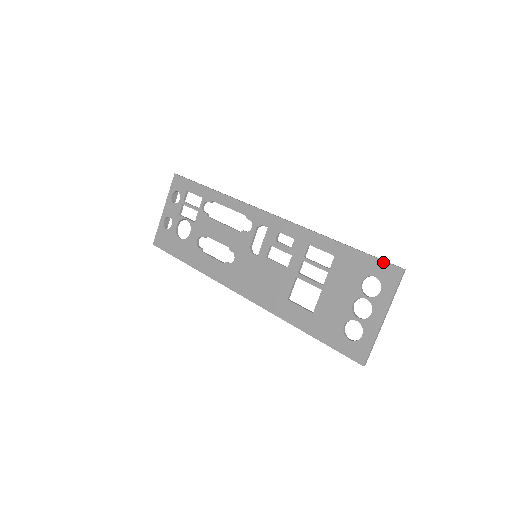
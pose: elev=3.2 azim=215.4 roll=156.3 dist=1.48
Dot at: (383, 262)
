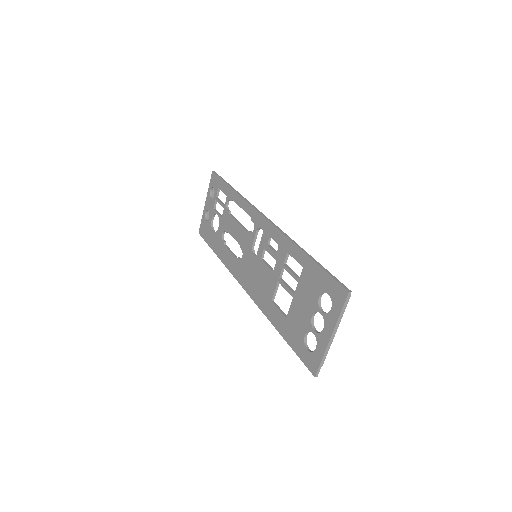
Dot at: (335, 281)
